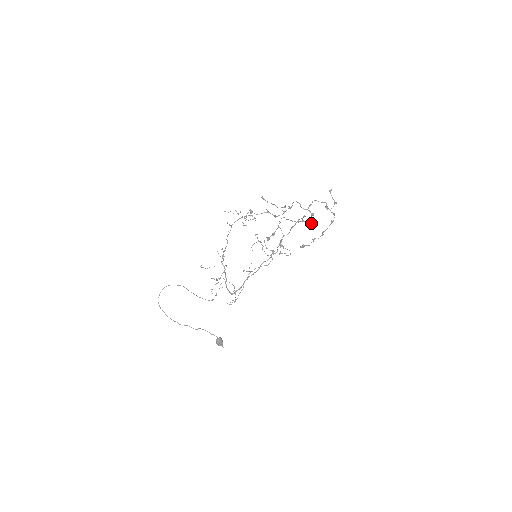
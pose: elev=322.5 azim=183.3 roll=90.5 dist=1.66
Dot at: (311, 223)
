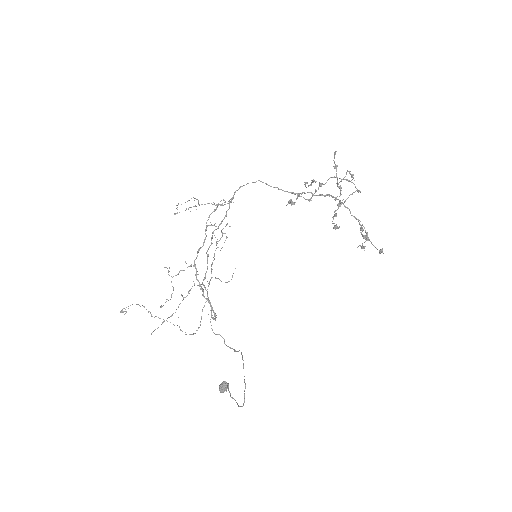
Dot at: occluded
